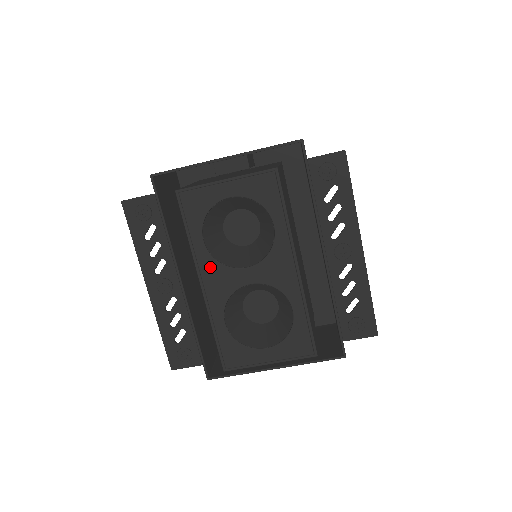
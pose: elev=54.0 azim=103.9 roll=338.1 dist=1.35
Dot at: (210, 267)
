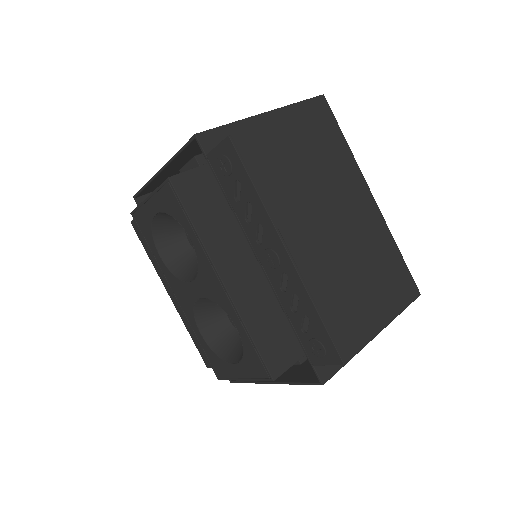
Dot at: (173, 281)
